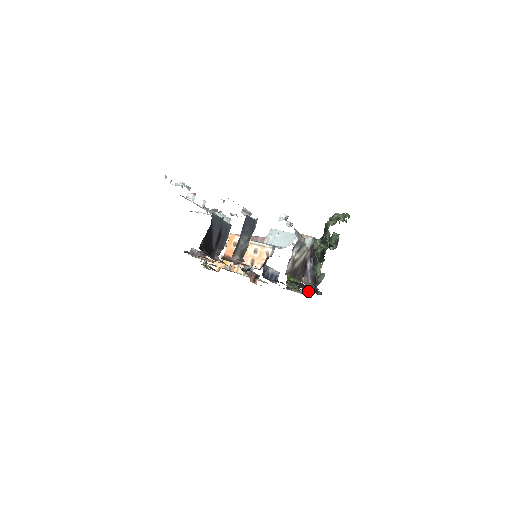
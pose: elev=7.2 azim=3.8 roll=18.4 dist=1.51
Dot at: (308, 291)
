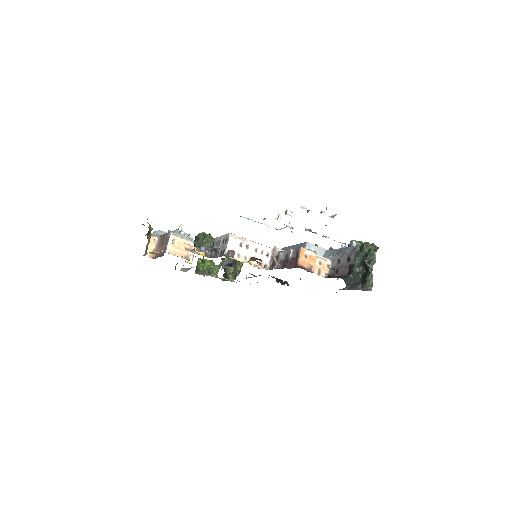
Dot at: (231, 278)
